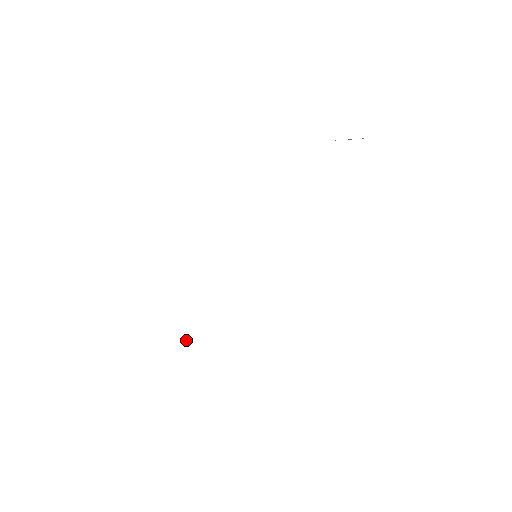
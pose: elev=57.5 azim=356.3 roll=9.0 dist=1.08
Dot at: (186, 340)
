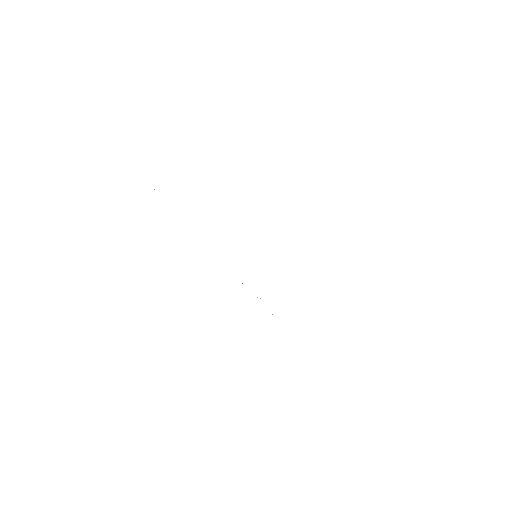
Dot at: (260, 298)
